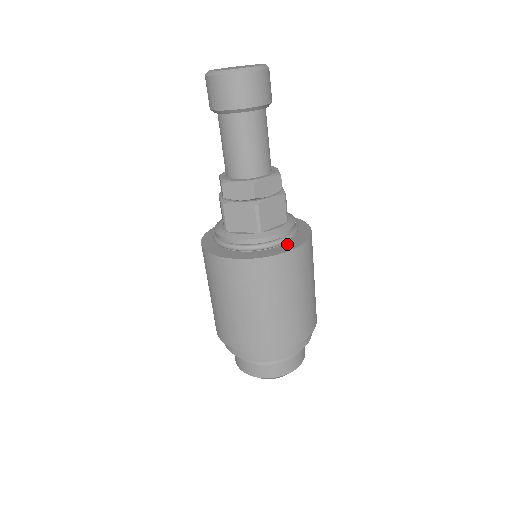
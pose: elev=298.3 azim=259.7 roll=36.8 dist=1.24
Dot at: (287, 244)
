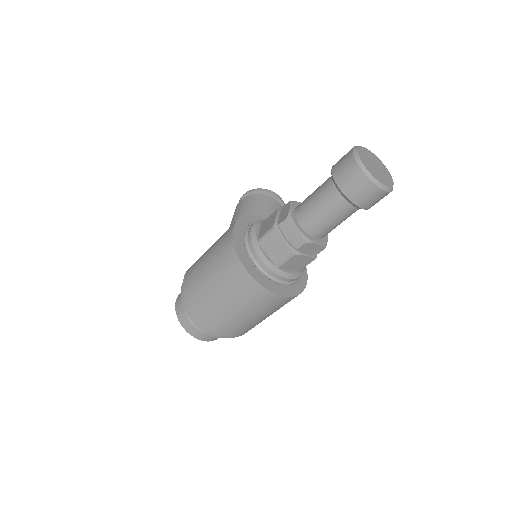
Dot at: (285, 287)
